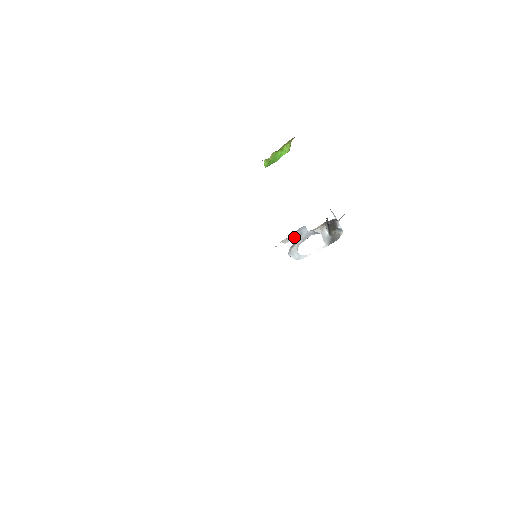
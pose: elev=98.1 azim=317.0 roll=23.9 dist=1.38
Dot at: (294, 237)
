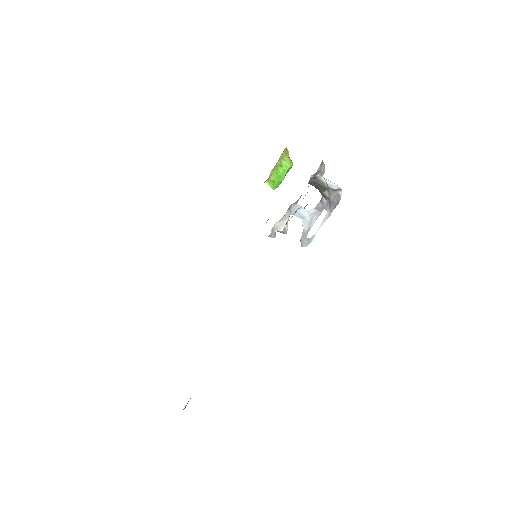
Dot at: (283, 217)
